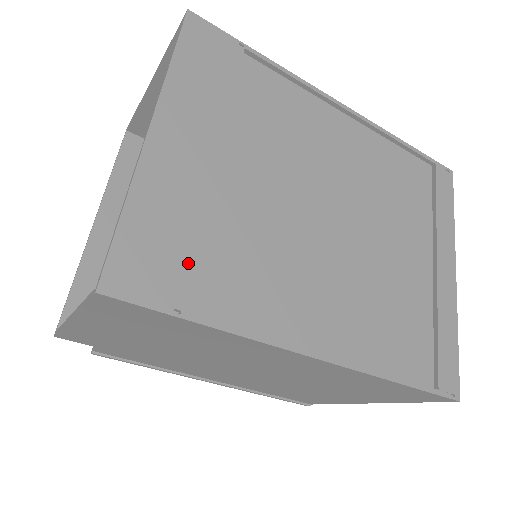
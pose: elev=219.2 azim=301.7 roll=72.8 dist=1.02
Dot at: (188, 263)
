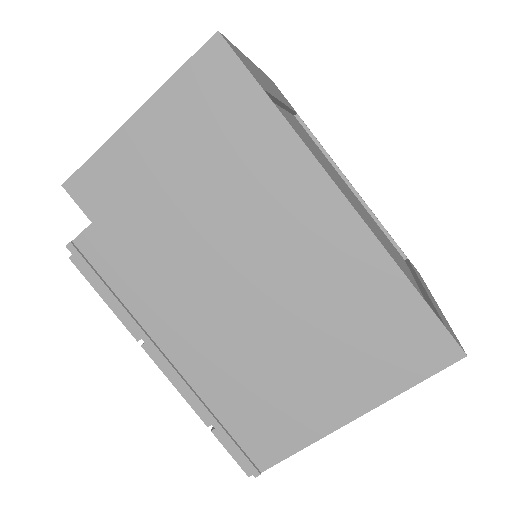
Dot at: (267, 90)
